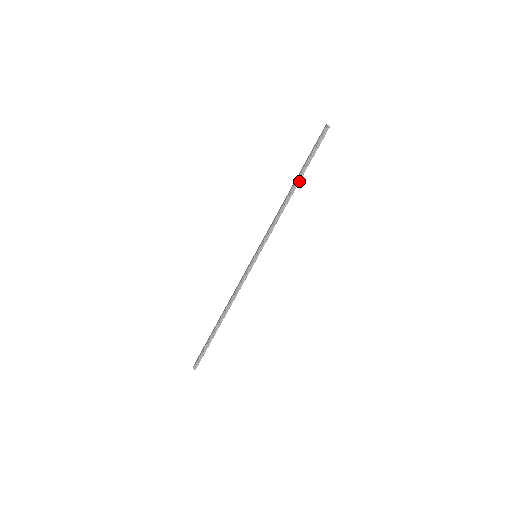
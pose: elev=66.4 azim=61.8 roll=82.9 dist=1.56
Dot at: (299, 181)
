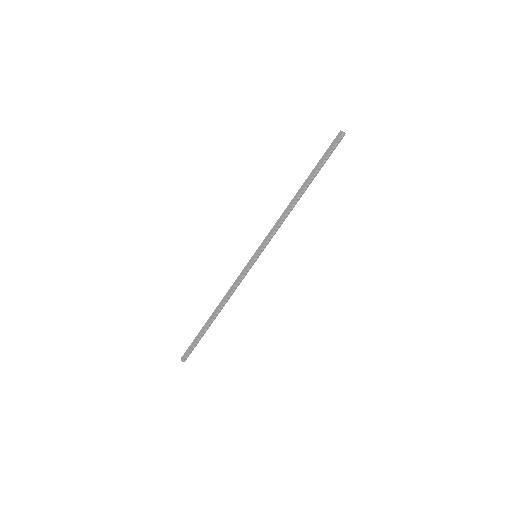
Dot at: (308, 186)
